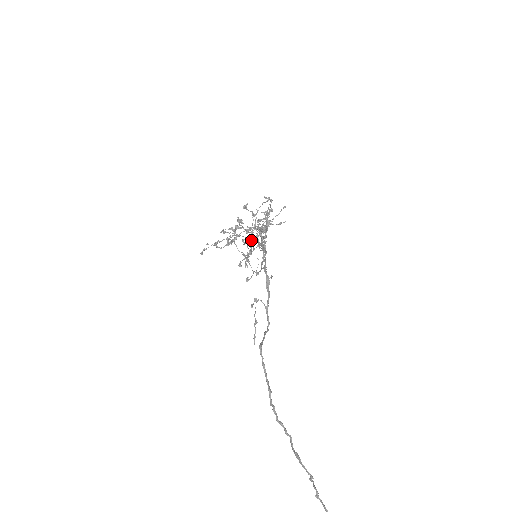
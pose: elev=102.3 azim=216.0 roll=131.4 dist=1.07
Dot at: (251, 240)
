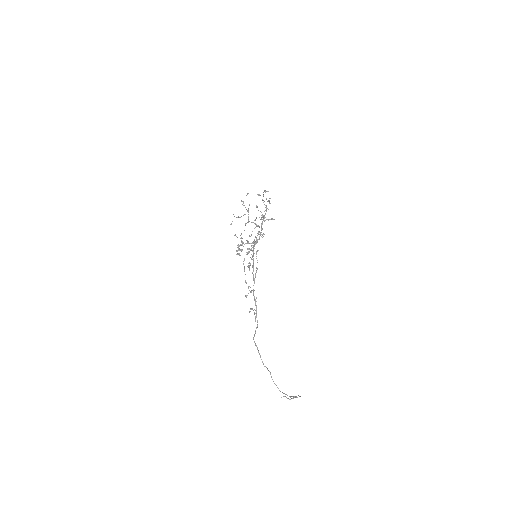
Dot at: occluded
